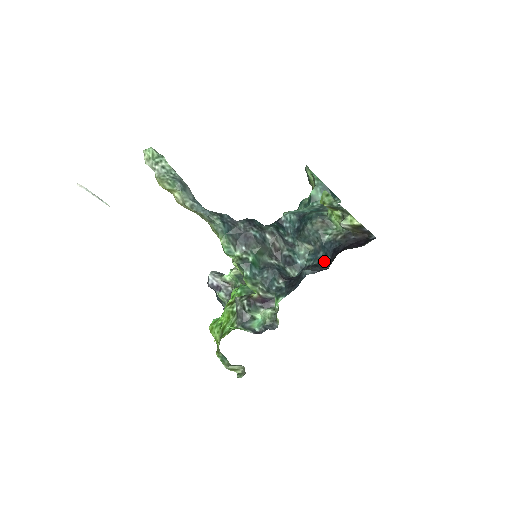
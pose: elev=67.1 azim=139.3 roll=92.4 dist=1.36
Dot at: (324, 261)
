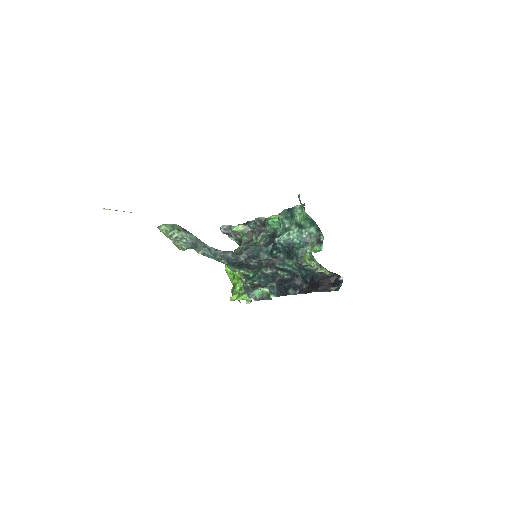
Dot at: (305, 279)
